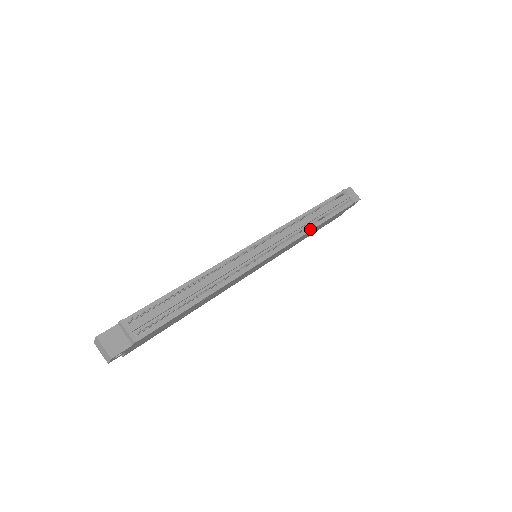
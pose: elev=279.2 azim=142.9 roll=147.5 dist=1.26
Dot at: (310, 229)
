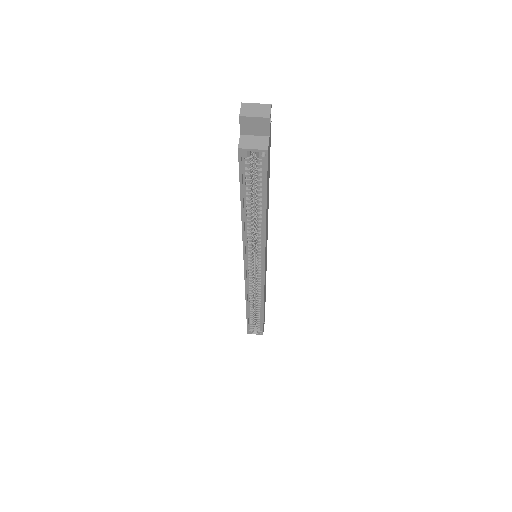
Dot at: occluded
